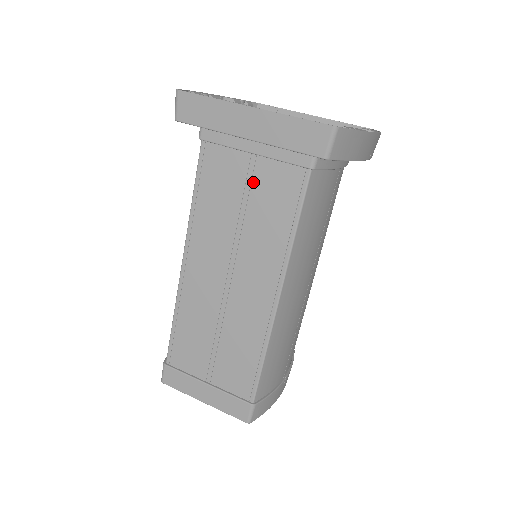
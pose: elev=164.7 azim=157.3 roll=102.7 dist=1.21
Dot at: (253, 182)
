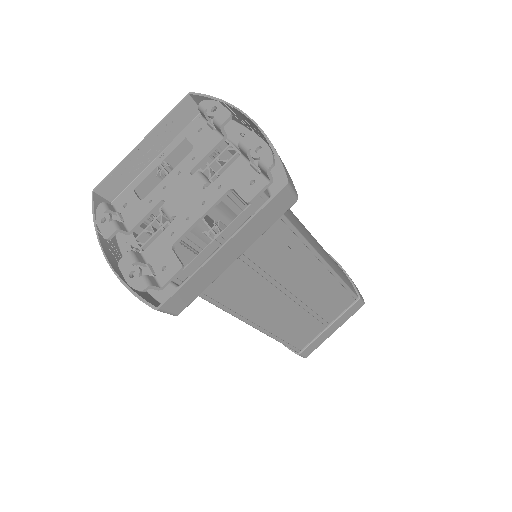
Dot at: (249, 256)
